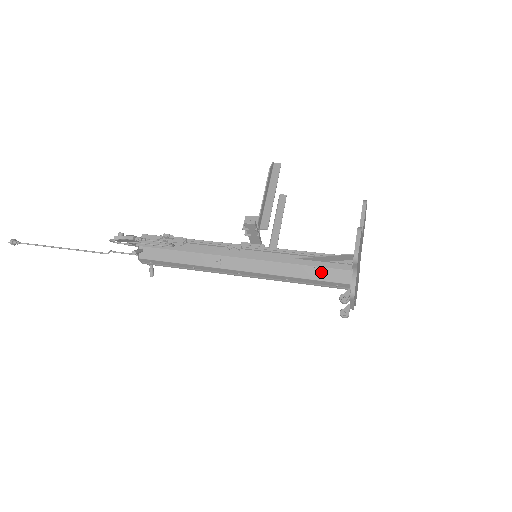
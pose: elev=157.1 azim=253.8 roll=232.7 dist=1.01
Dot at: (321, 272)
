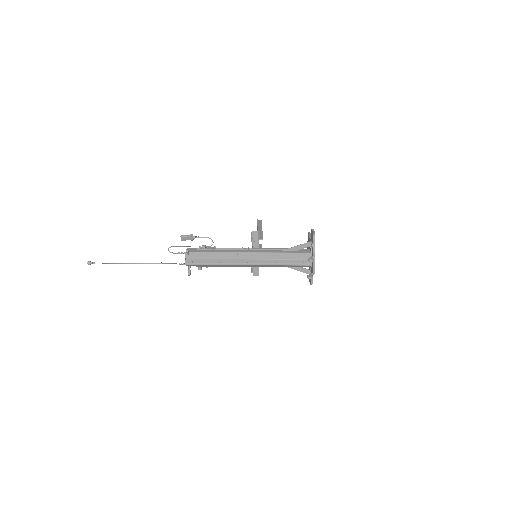
Dot at: (295, 255)
